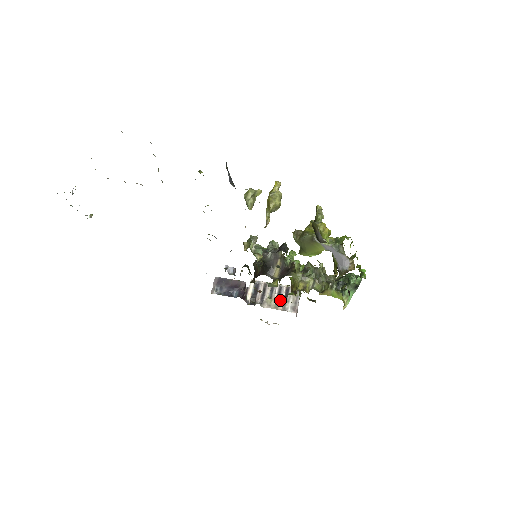
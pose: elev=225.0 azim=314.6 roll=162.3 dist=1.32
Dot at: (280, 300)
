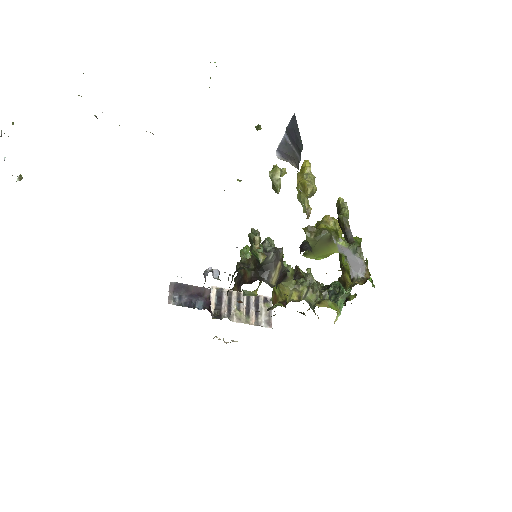
Dot at: (251, 312)
